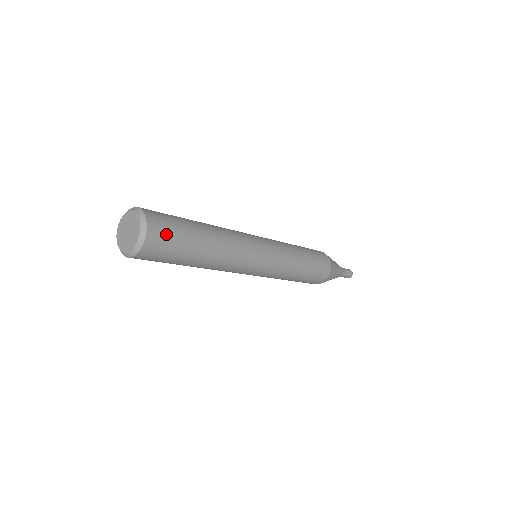
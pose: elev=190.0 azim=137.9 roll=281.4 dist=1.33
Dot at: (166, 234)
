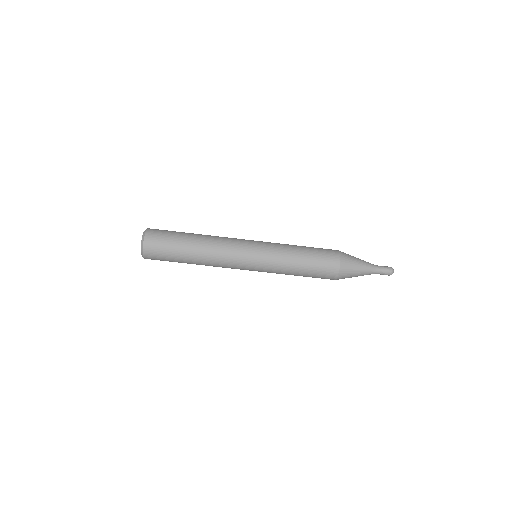
Dot at: (158, 244)
